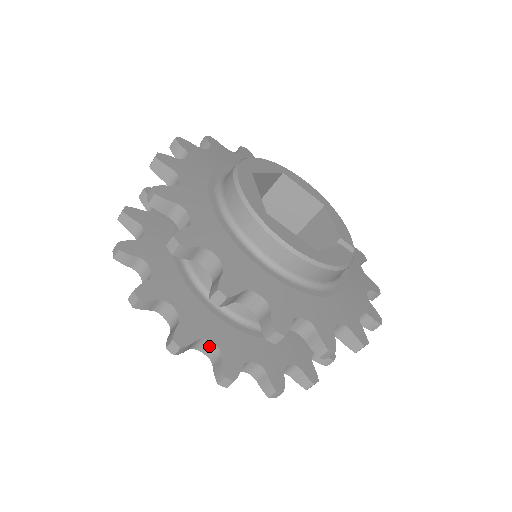
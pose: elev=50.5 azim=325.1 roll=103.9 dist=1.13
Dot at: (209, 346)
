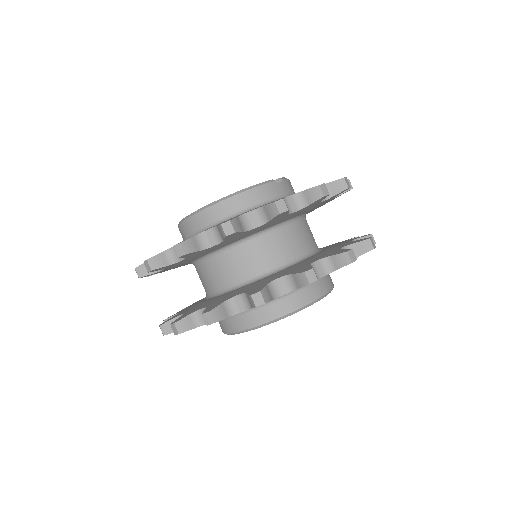
Dot at: occluded
